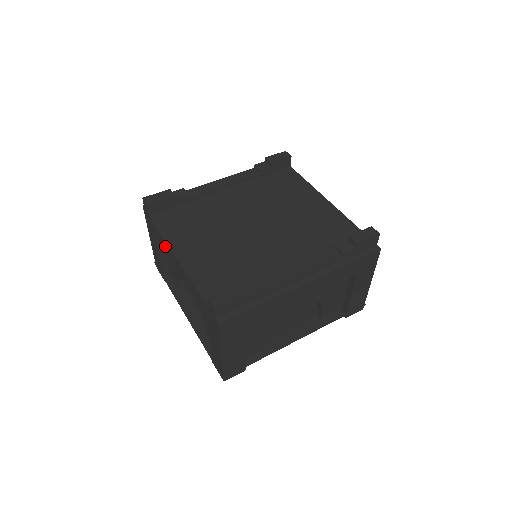
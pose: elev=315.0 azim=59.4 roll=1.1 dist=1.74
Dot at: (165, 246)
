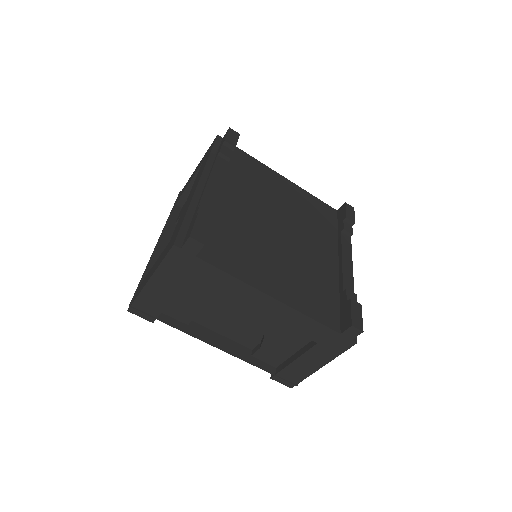
Dot at: (234, 288)
